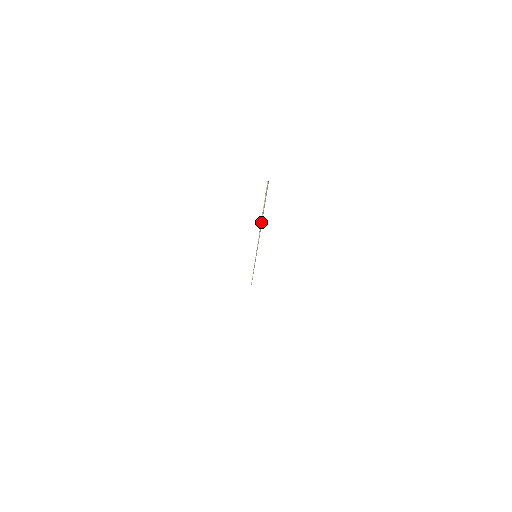
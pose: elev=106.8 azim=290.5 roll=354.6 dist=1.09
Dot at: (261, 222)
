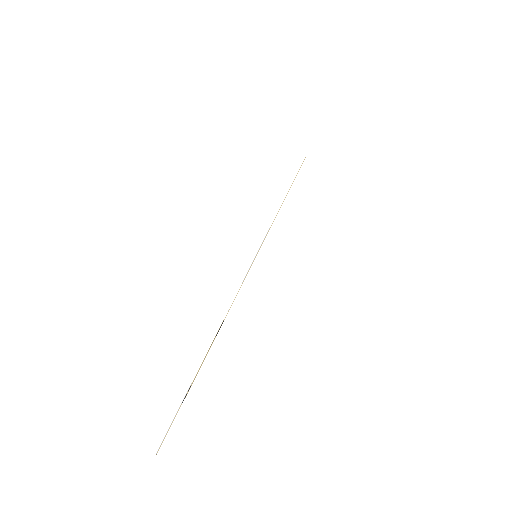
Dot at: (206, 355)
